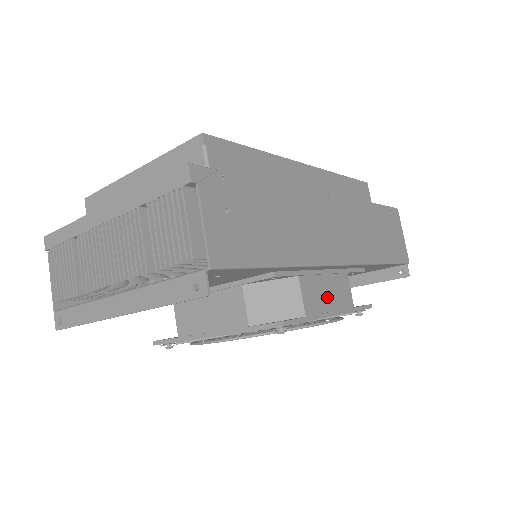
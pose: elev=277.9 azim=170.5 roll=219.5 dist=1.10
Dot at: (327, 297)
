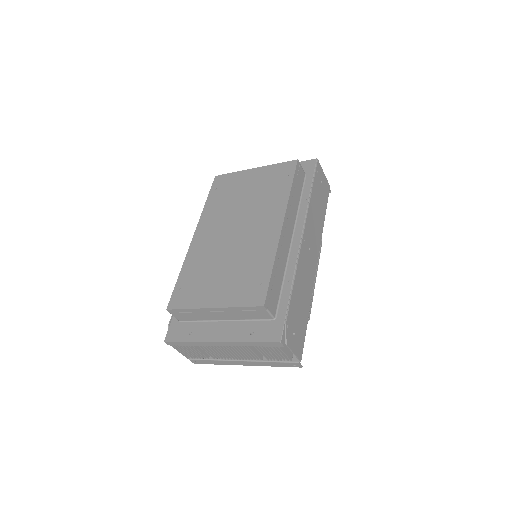
Dot at: occluded
